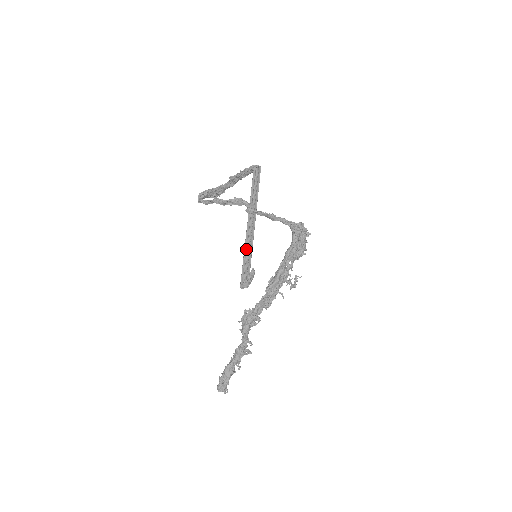
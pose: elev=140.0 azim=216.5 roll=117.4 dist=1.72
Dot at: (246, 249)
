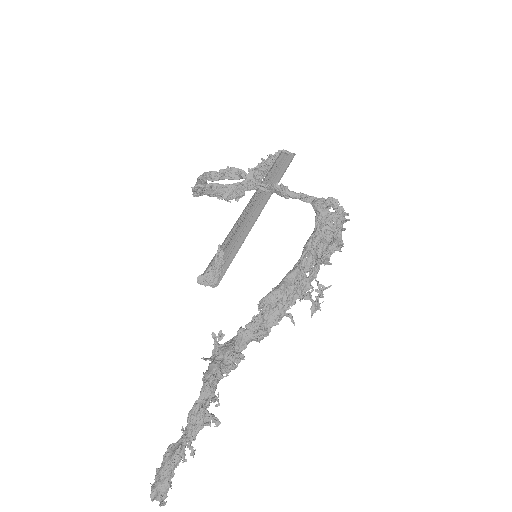
Dot at: (232, 236)
